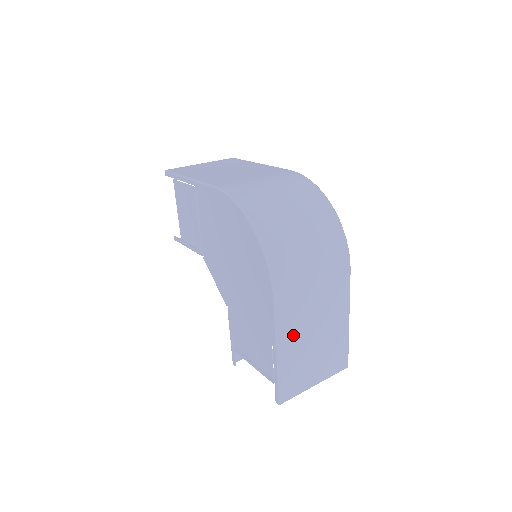
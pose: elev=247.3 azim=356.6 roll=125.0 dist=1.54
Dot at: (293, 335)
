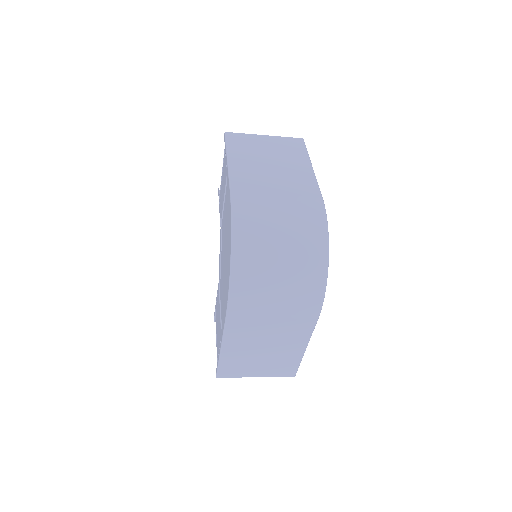
Dot at: (240, 343)
